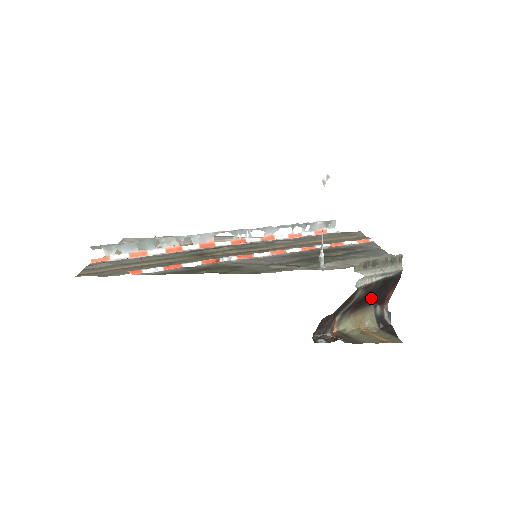
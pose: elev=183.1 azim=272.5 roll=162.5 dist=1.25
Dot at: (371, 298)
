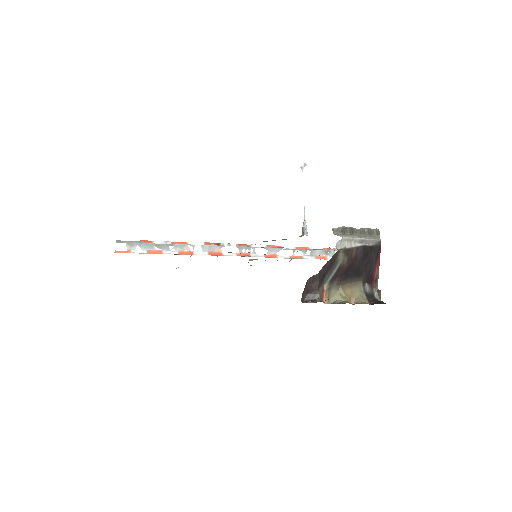
Dot at: (357, 271)
